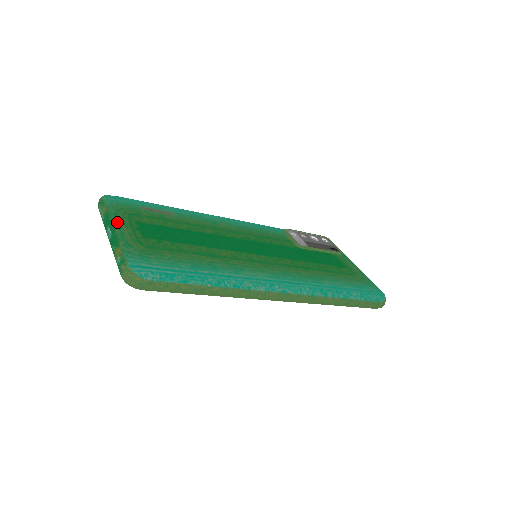
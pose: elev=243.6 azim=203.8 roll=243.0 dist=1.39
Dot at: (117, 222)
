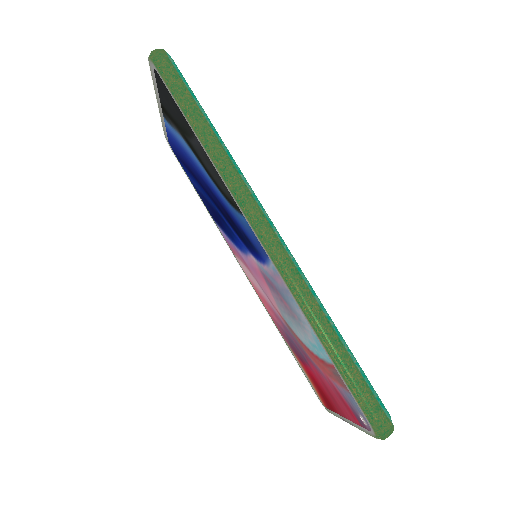
Dot at: occluded
